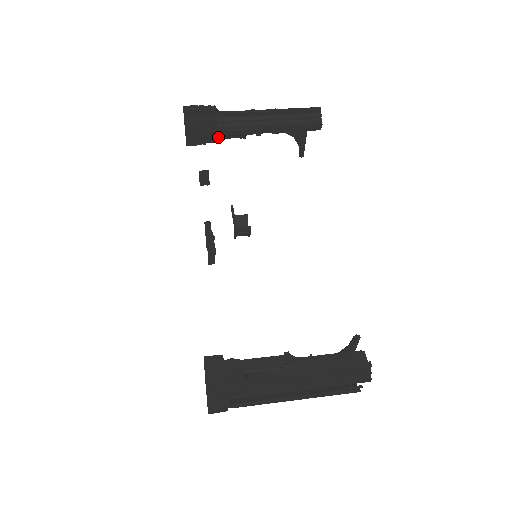
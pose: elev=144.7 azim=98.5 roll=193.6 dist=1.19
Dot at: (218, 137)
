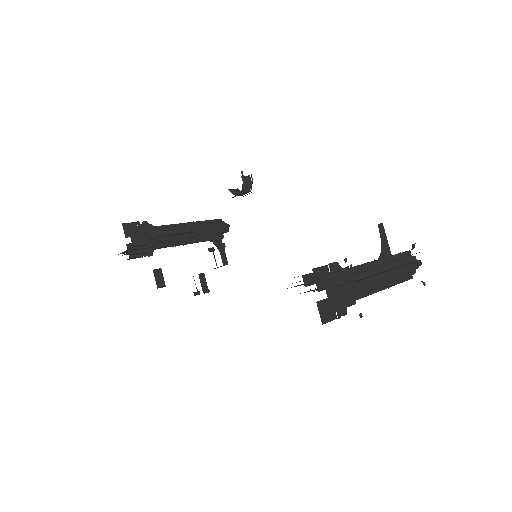
Dot at: (156, 246)
